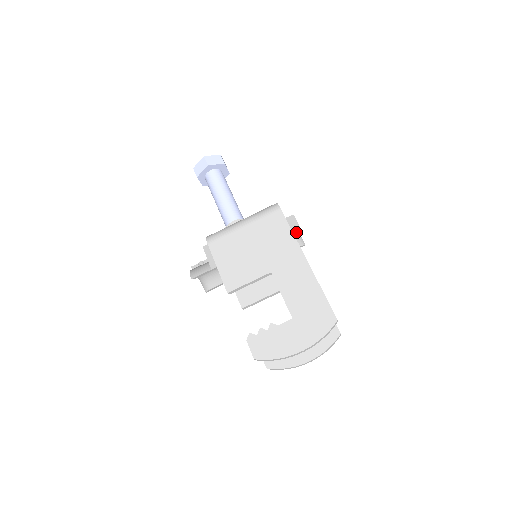
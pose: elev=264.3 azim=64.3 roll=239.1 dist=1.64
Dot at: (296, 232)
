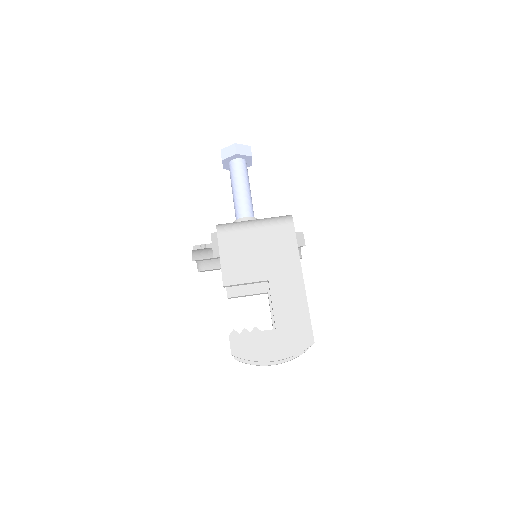
Dot at: occluded
